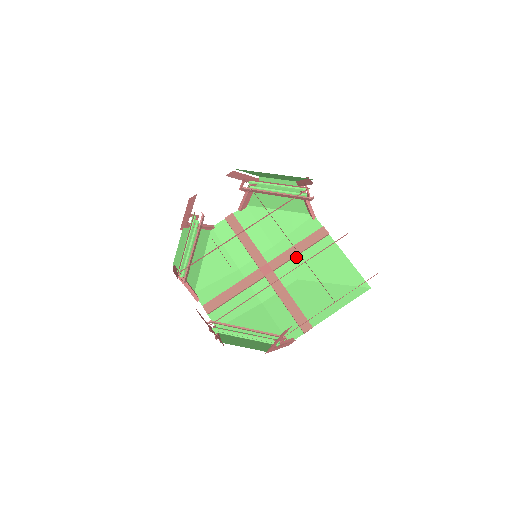
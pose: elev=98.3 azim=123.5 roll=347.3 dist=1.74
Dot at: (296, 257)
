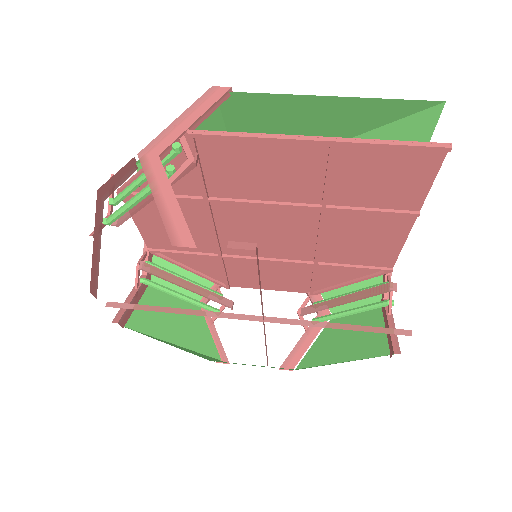
Dot at: occluded
